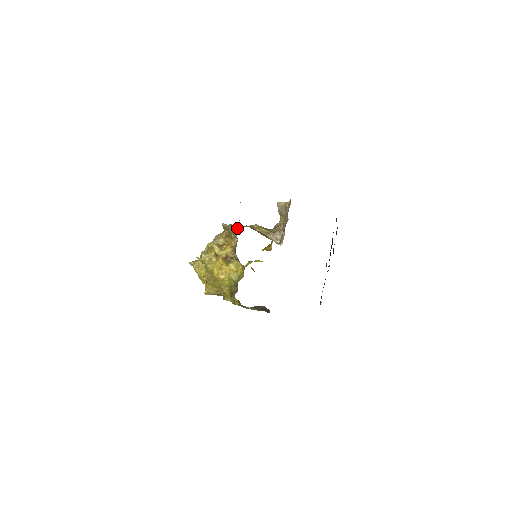
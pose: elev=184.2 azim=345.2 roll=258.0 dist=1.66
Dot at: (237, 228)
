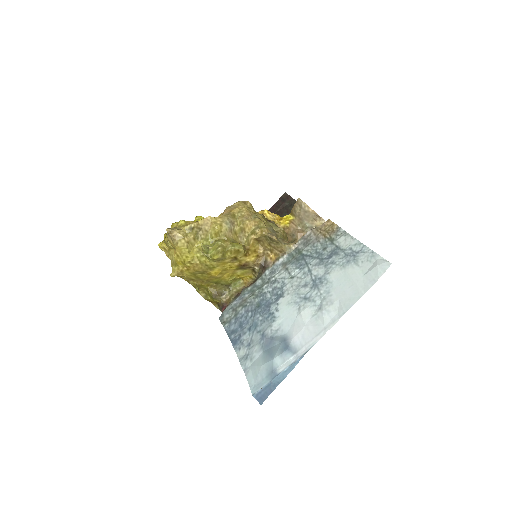
Dot at: (290, 253)
